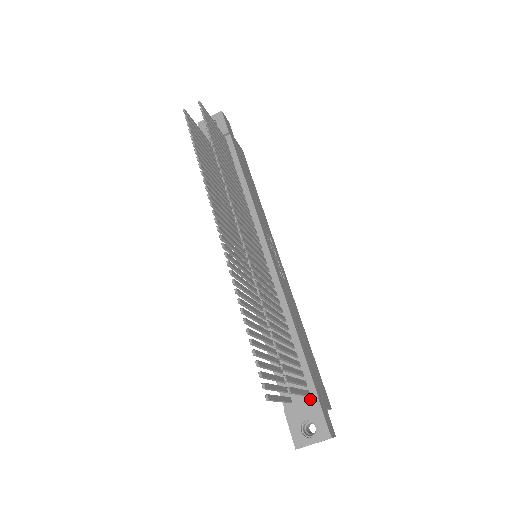
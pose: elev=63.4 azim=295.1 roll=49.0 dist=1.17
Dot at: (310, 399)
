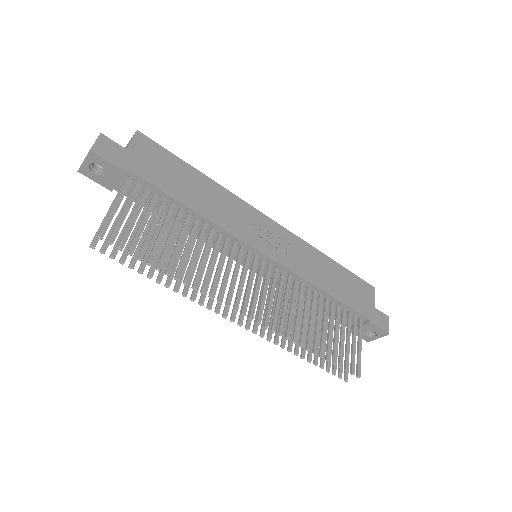
Dot at: (363, 321)
